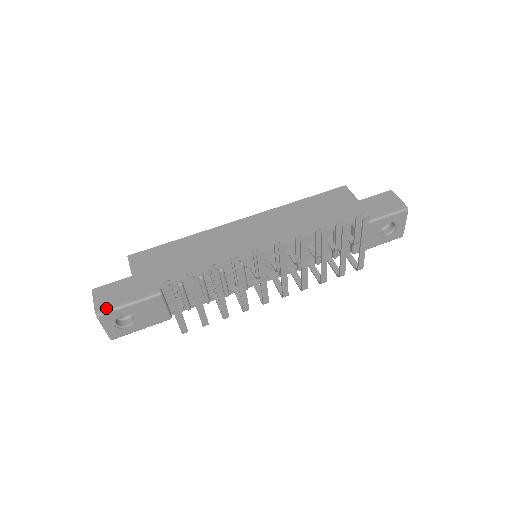
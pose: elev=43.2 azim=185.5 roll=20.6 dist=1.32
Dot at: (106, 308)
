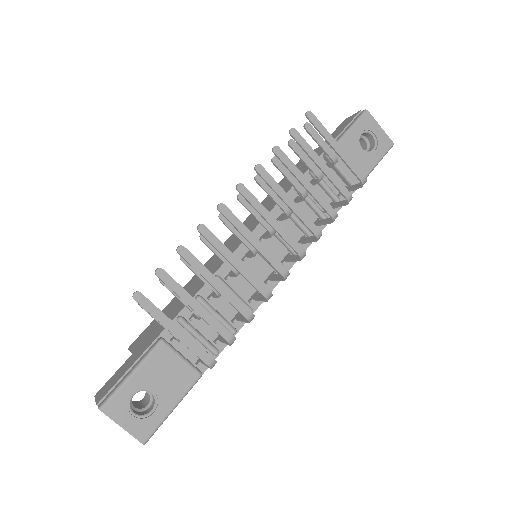
Dot at: (108, 395)
